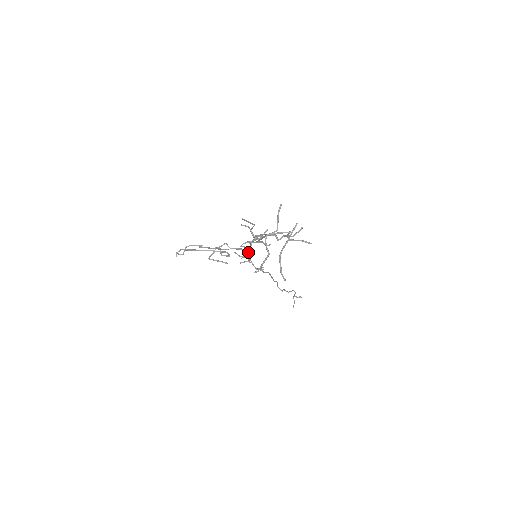
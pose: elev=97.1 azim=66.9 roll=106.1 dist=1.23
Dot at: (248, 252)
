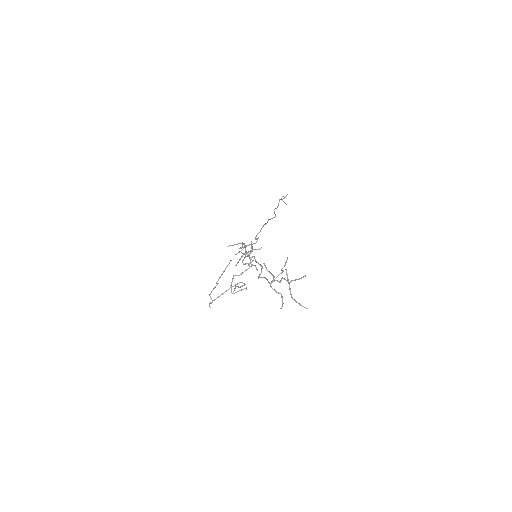
Dot at: occluded
